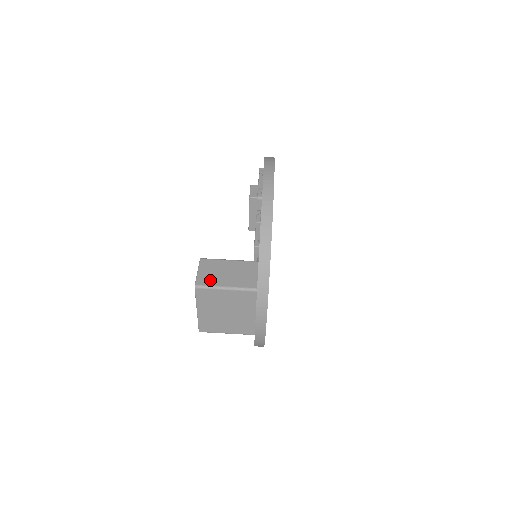
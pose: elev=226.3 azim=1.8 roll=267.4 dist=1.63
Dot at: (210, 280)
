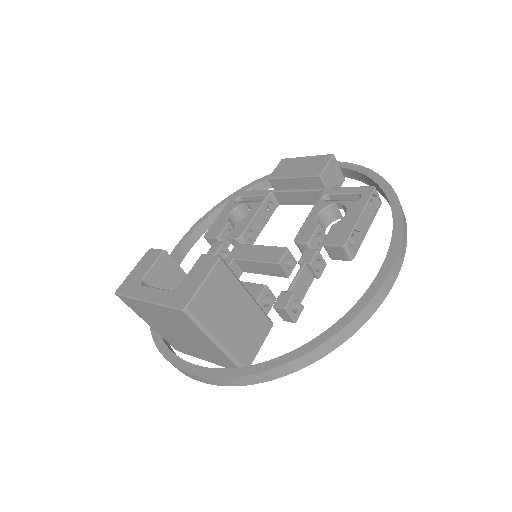
Dot at: (206, 312)
